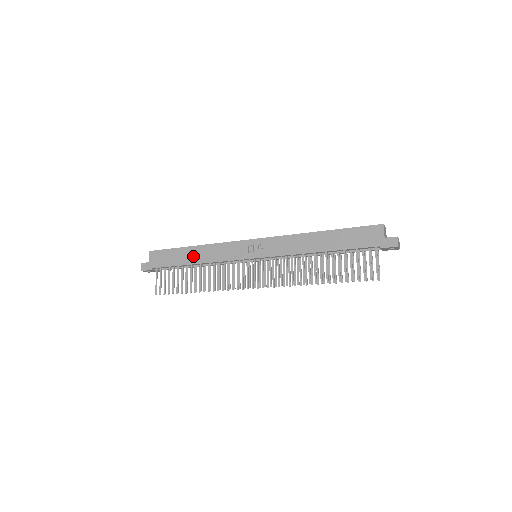
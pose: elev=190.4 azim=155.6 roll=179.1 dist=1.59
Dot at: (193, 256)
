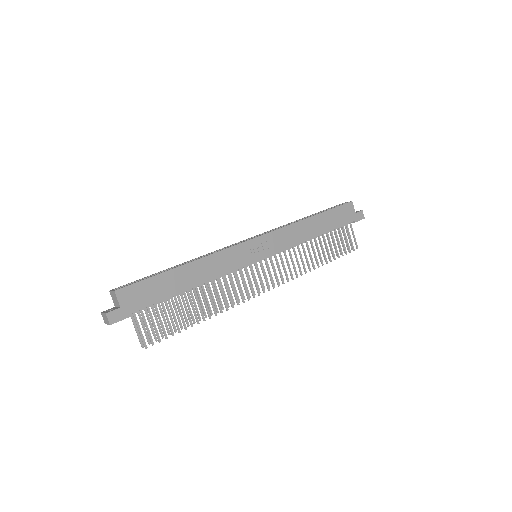
Dot at: (189, 277)
